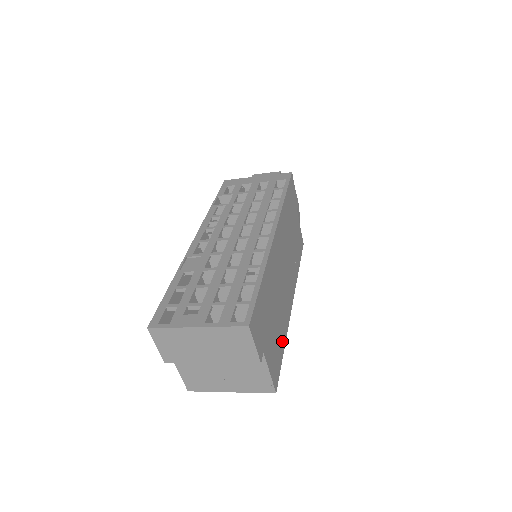
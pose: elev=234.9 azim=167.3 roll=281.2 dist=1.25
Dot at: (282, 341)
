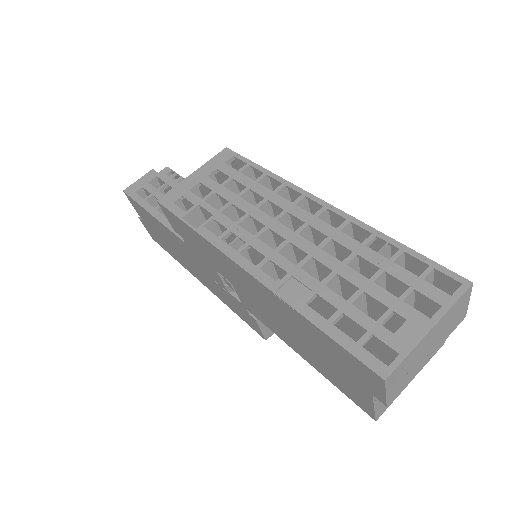
Dot at: occluded
